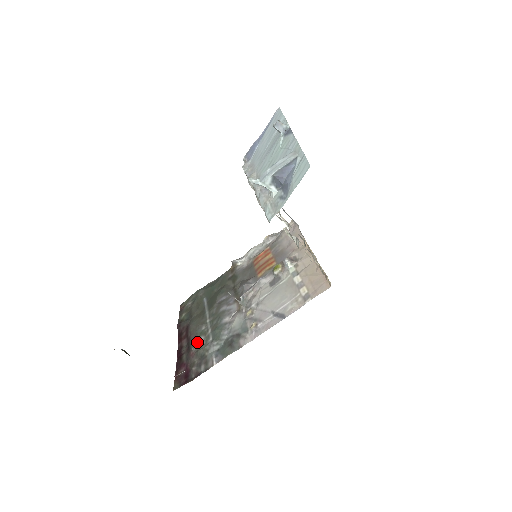
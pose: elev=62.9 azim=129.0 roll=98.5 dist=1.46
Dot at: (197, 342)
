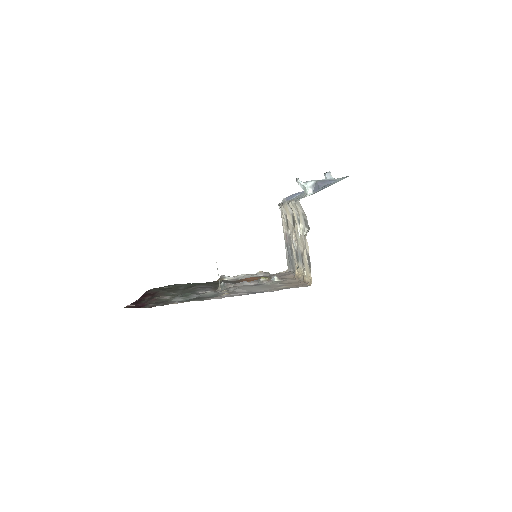
Dot at: (162, 297)
